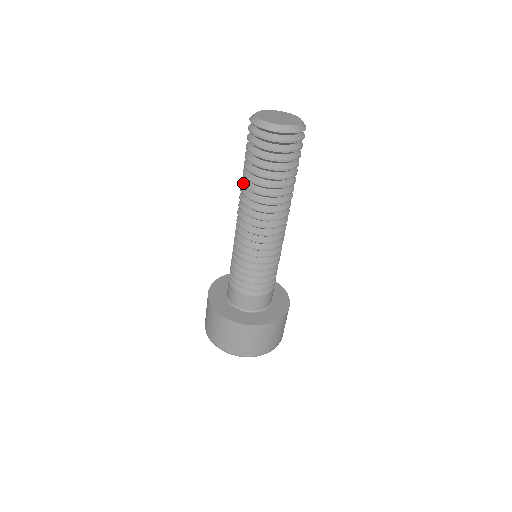
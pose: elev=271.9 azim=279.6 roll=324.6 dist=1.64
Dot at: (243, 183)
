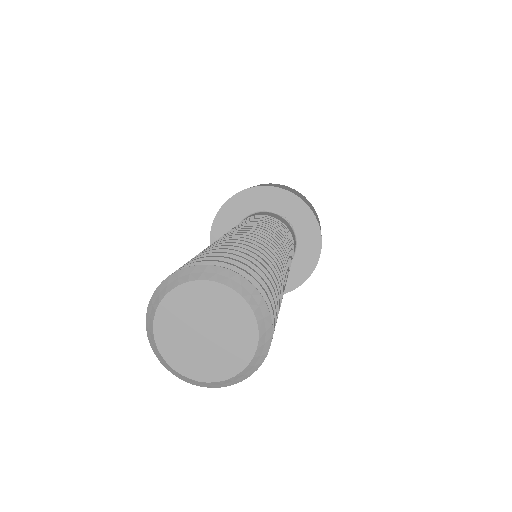
Dot at: occluded
